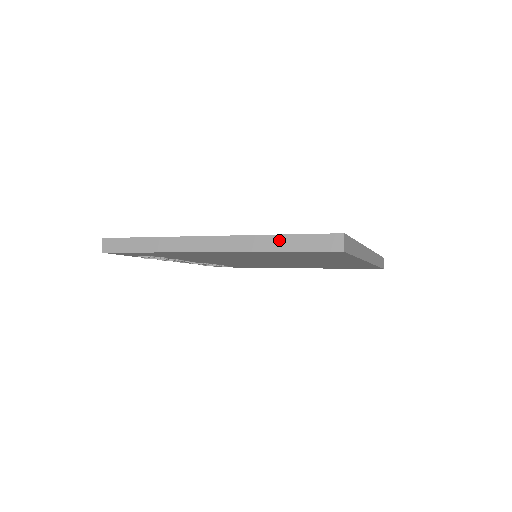
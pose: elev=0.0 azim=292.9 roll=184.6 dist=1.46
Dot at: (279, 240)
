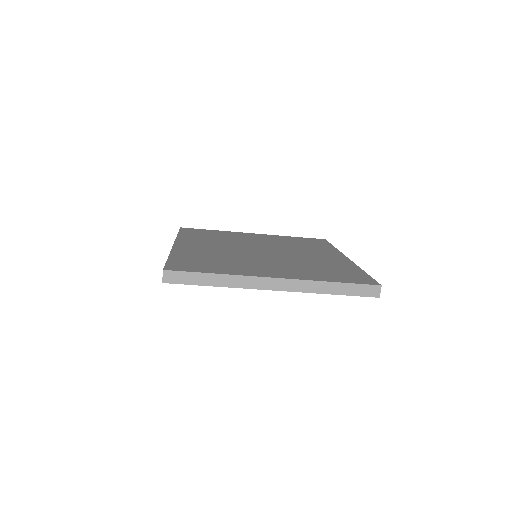
Dot at: (334, 286)
